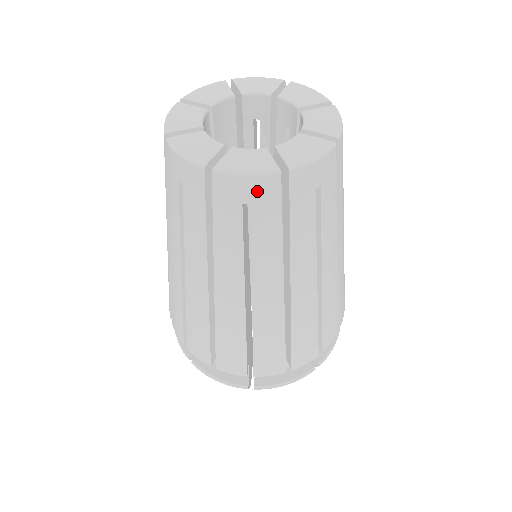
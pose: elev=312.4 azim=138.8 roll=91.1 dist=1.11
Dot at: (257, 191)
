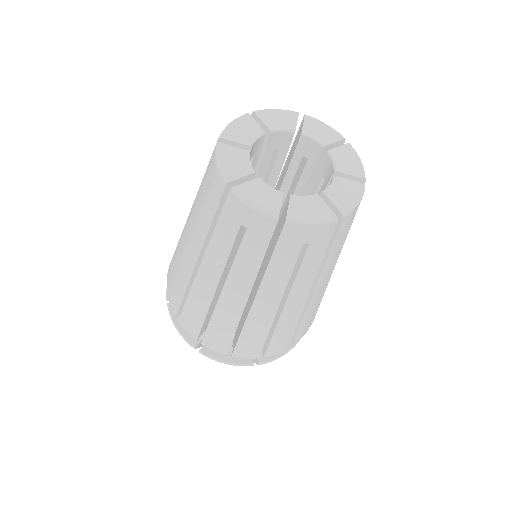
Dot at: (318, 234)
